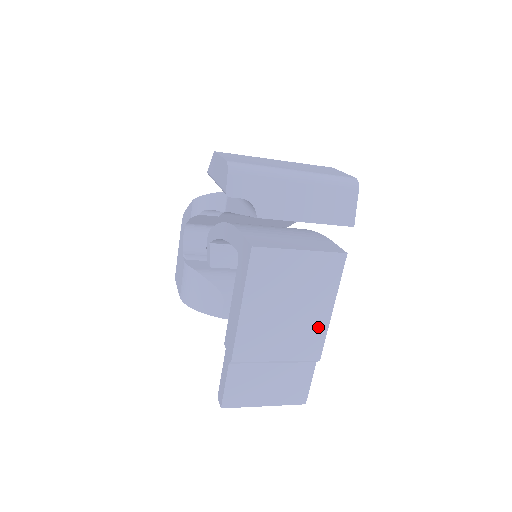
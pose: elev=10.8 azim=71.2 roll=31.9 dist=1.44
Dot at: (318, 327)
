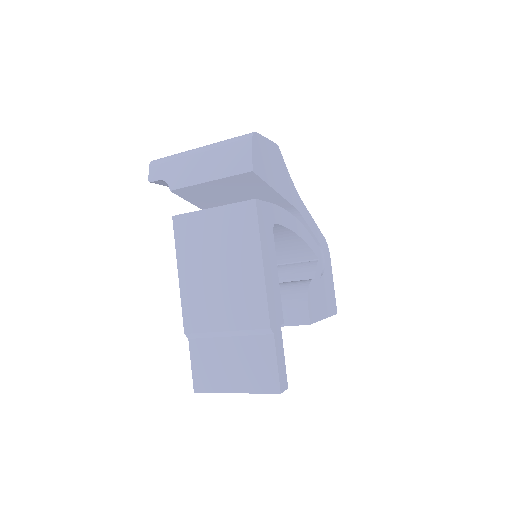
Dot at: (254, 286)
